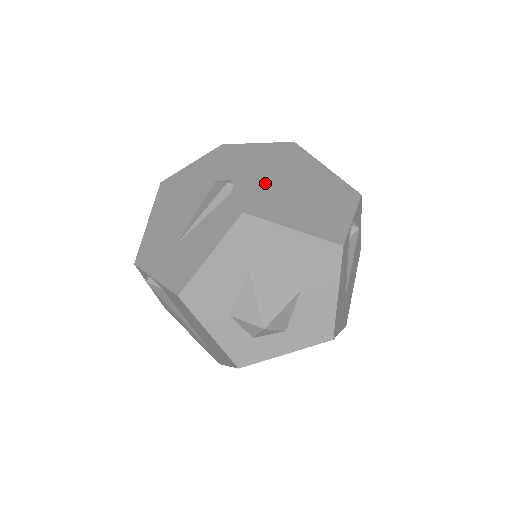
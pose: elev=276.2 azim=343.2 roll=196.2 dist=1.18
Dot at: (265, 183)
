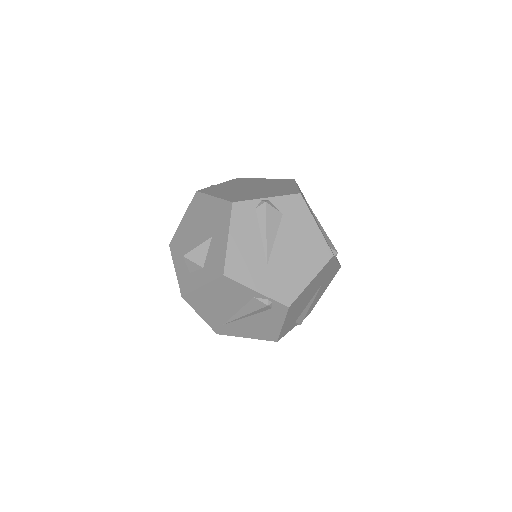
Dot at: (233, 186)
